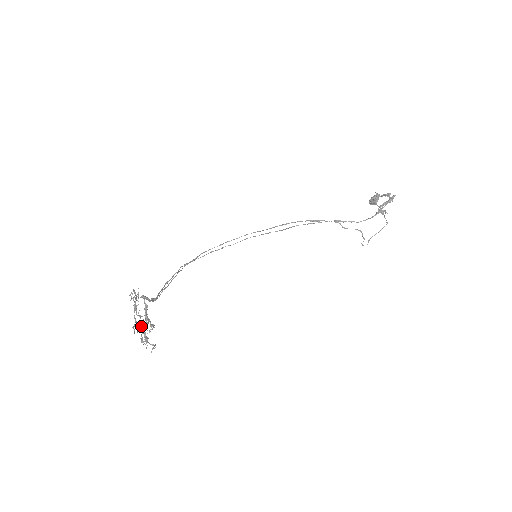
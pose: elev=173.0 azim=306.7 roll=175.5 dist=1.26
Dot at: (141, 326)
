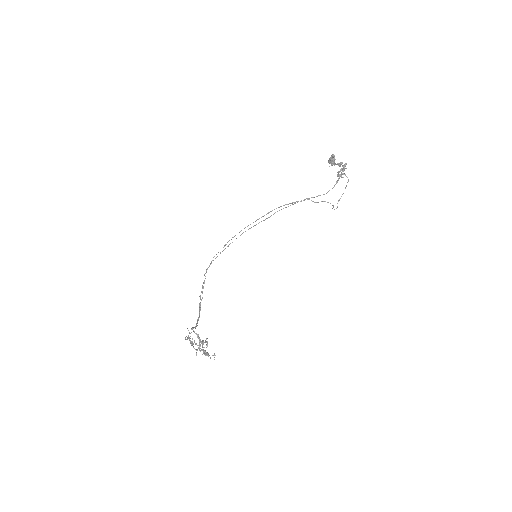
Dot at: (200, 346)
